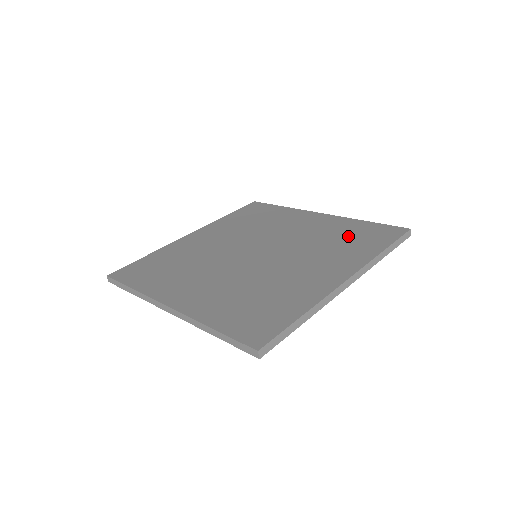
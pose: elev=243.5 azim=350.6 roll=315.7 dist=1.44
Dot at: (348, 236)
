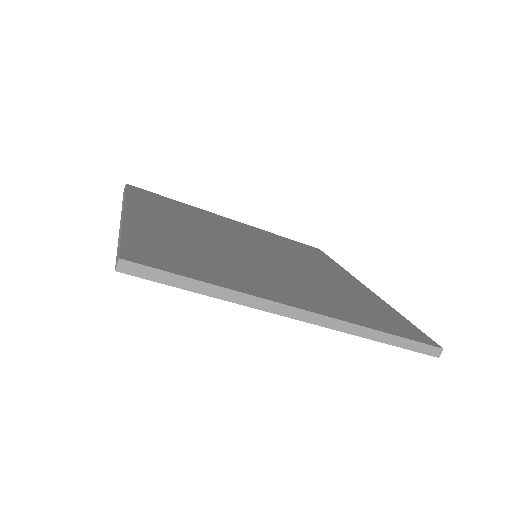
Dot at: (364, 305)
